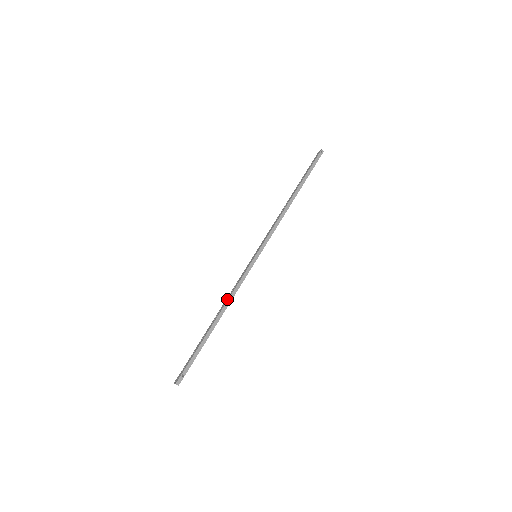
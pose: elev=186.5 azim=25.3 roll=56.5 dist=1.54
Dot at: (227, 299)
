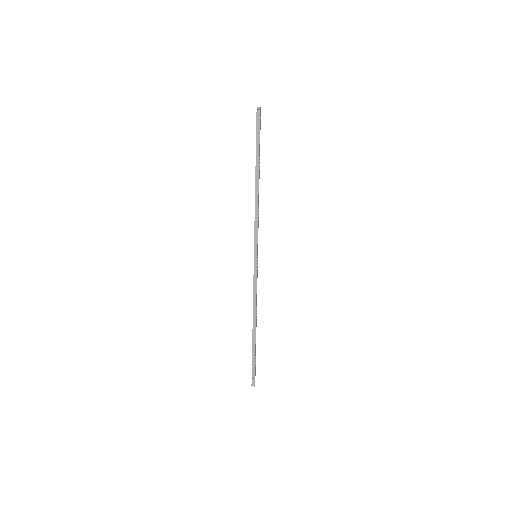
Dot at: (253, 306)
